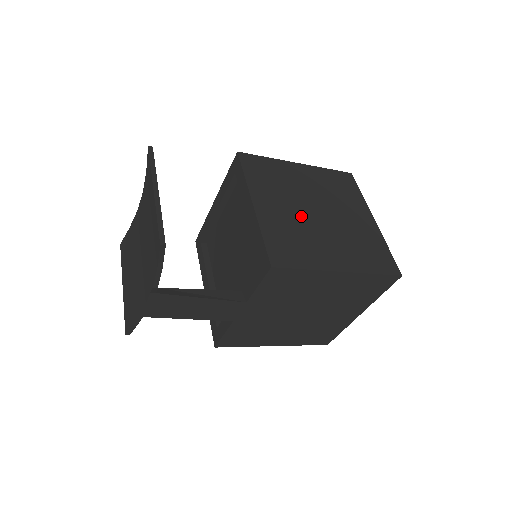
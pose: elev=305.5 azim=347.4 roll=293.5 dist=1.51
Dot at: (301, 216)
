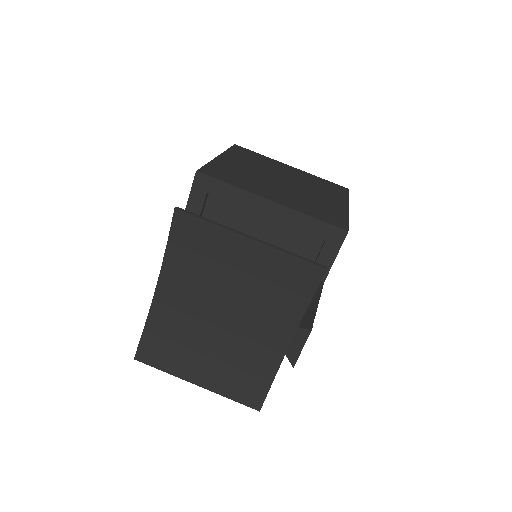
Dot at: (288, 190)
